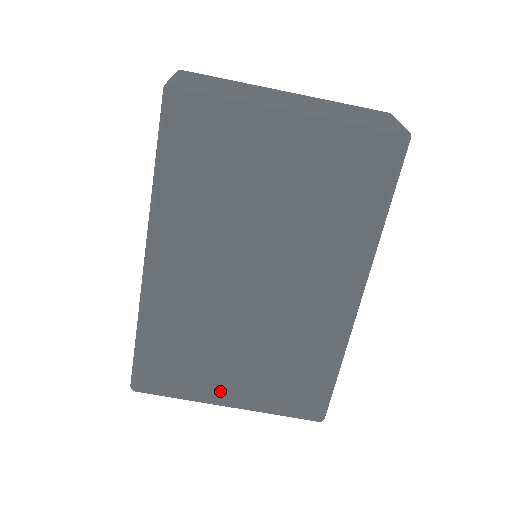
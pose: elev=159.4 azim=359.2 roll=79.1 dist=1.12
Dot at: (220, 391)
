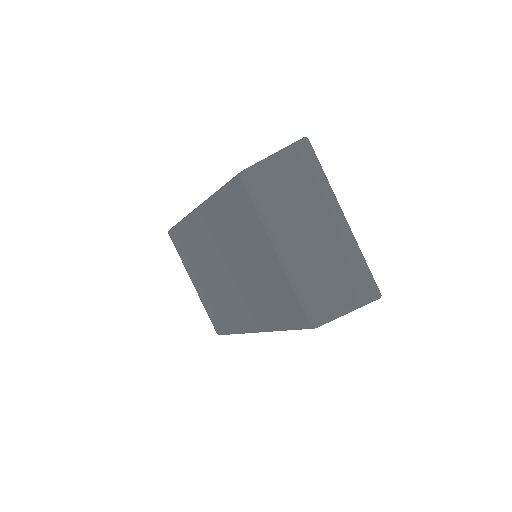
Dot at: (193, 277)
